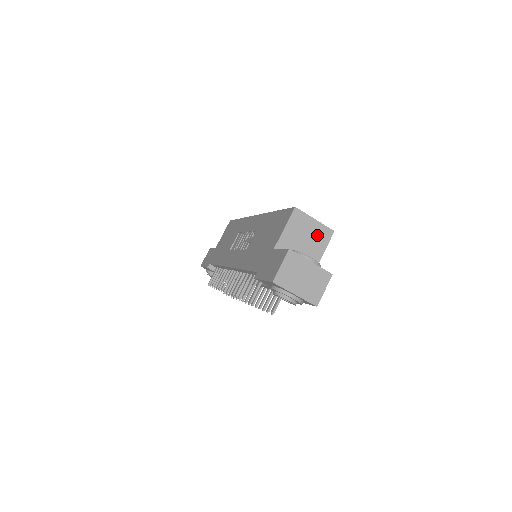
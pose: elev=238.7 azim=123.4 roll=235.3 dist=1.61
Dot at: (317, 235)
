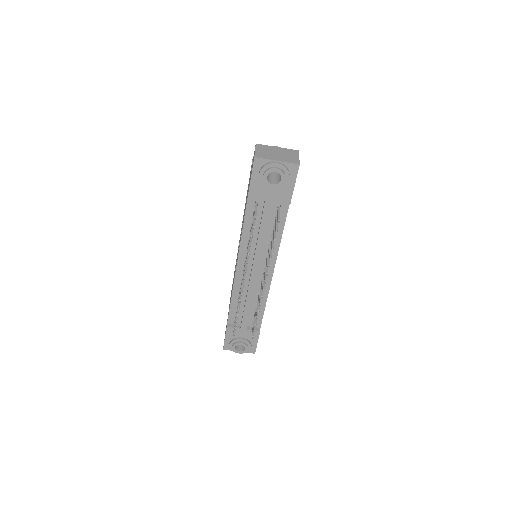
Dot at: occluded
